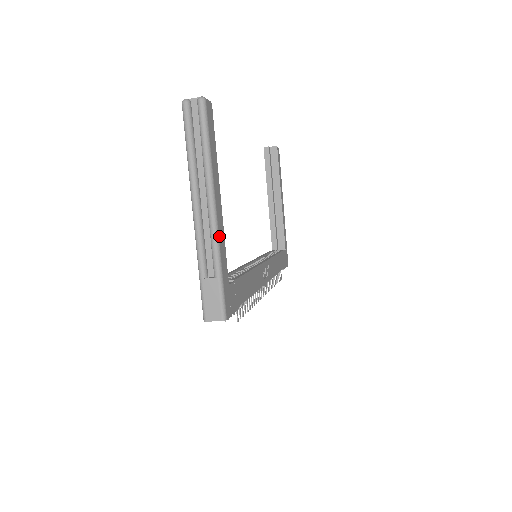
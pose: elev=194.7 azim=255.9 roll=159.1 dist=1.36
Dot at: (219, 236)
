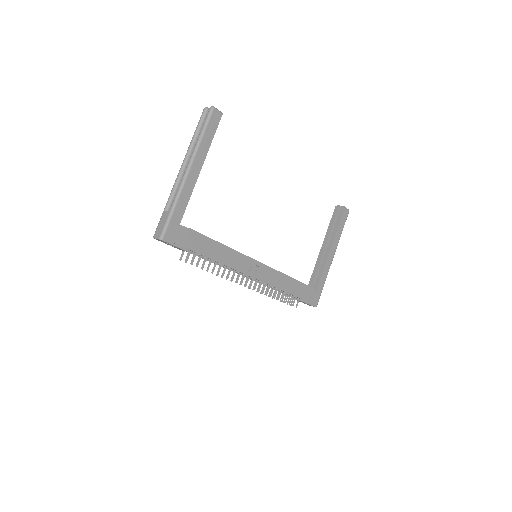
Dot at: (184, 188)
